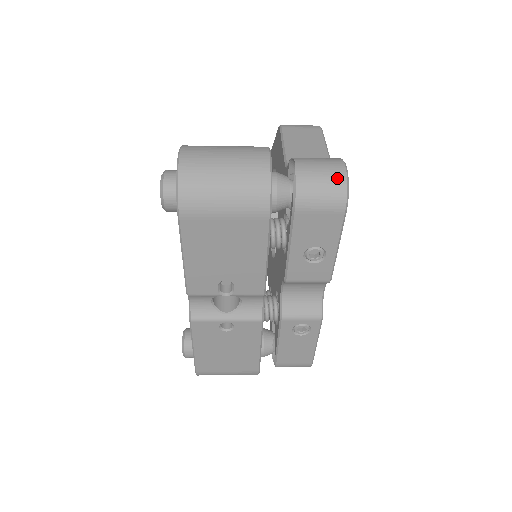
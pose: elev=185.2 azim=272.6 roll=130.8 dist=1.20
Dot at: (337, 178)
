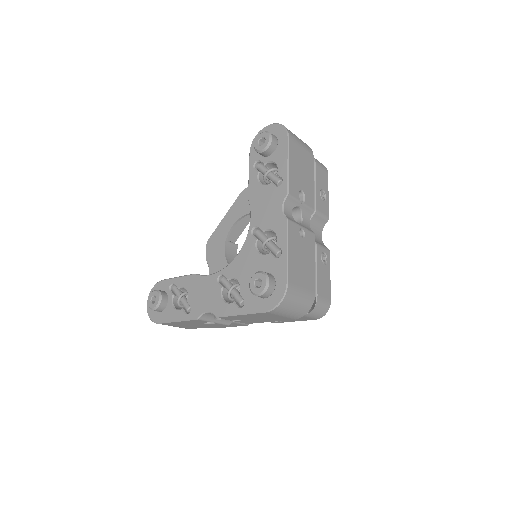
Dot at: occluded
